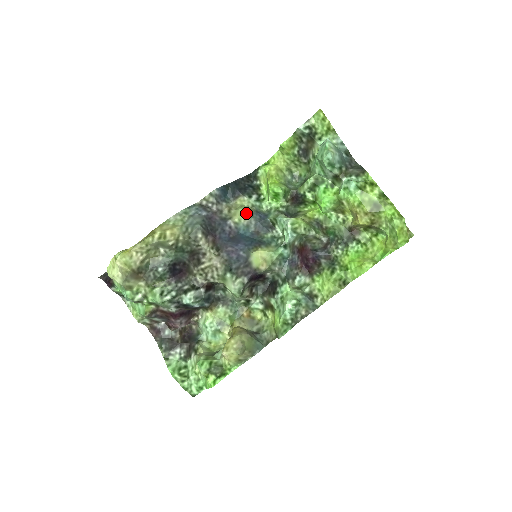
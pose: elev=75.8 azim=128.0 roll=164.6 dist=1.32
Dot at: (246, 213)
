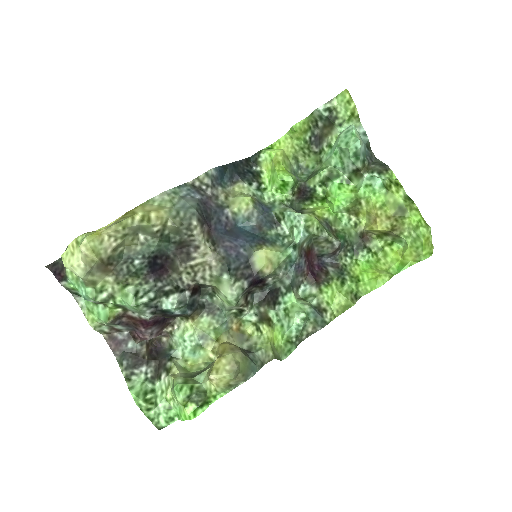
Dot at: (249, 202)
